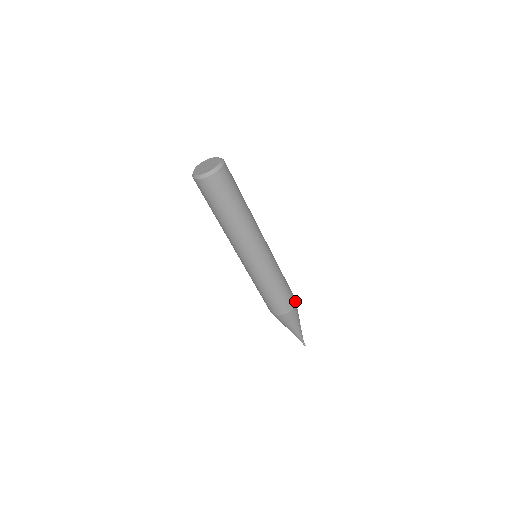
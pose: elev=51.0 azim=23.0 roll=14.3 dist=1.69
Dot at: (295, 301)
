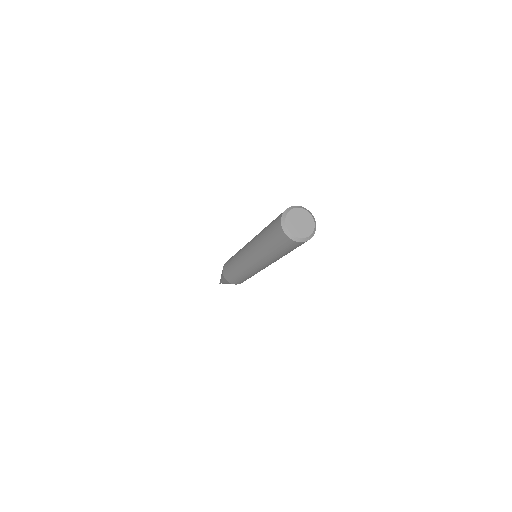
Dot at: (240, 283)
